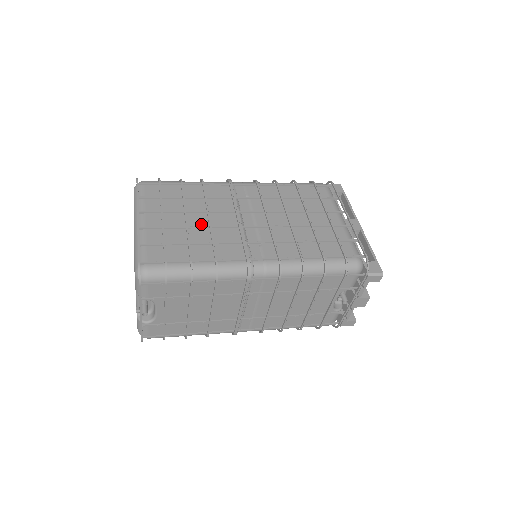
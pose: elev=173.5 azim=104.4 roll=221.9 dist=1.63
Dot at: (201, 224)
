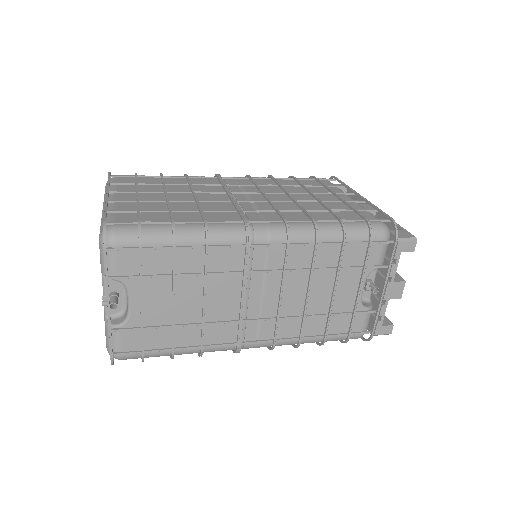
Dot at: (185, 200)
